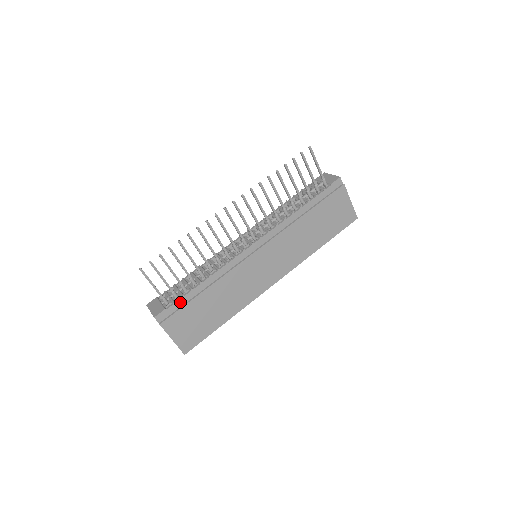
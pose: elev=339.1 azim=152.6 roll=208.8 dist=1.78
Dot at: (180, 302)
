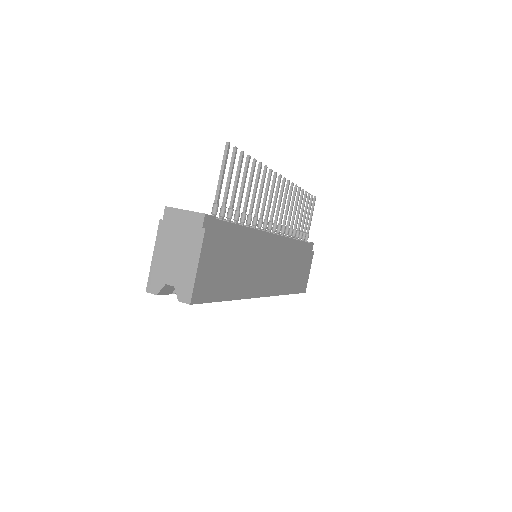
Dot at: (225, 225)
